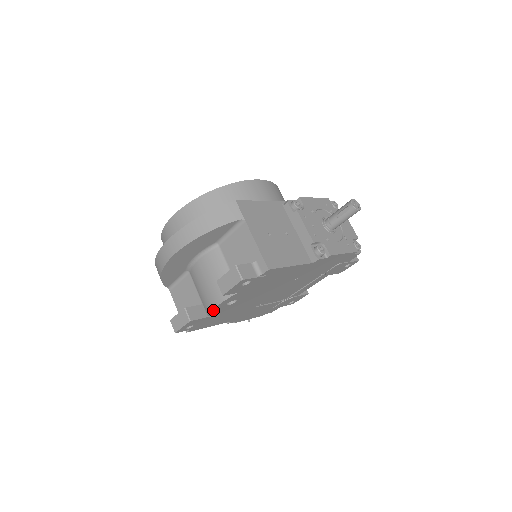
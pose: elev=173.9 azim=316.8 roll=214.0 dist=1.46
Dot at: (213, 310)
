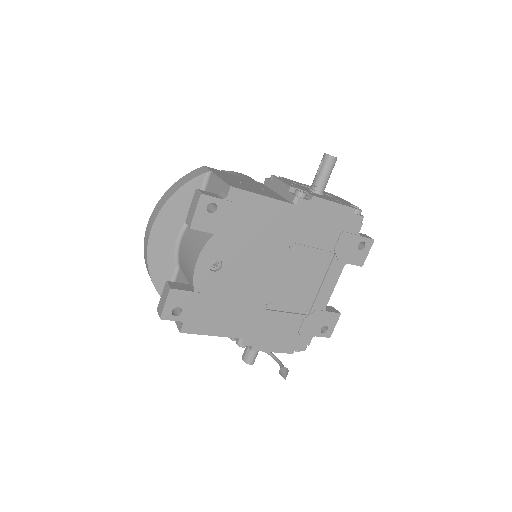
Dot at: (195, 275)
